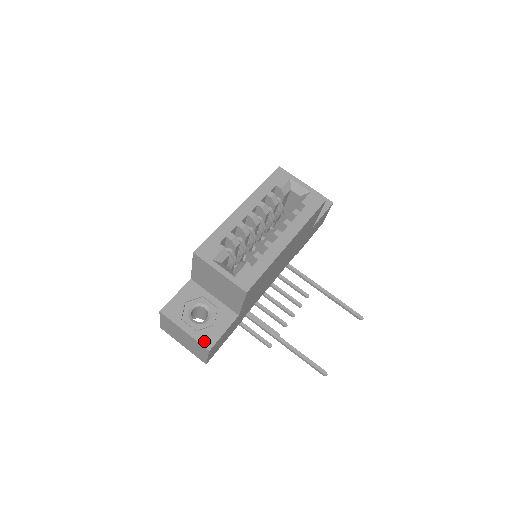
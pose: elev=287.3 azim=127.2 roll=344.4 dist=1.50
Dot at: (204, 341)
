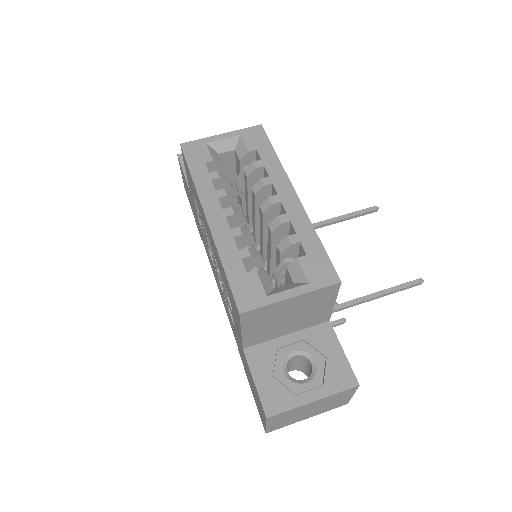
Dot at: (342, 384)
